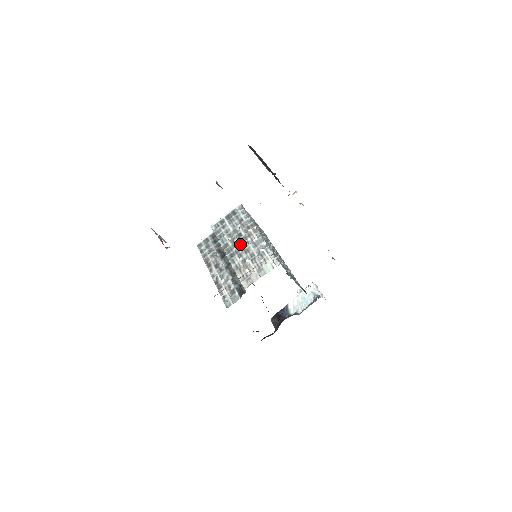
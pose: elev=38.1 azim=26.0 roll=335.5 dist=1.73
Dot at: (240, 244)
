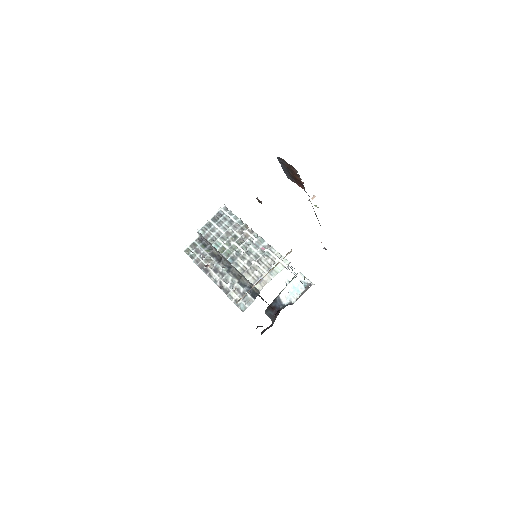
Dot at: (239, 246)
